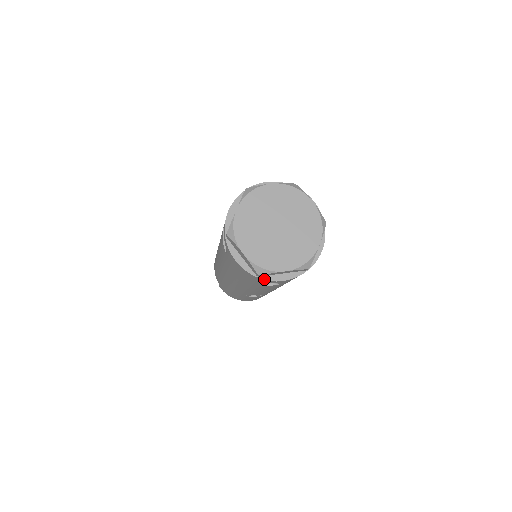
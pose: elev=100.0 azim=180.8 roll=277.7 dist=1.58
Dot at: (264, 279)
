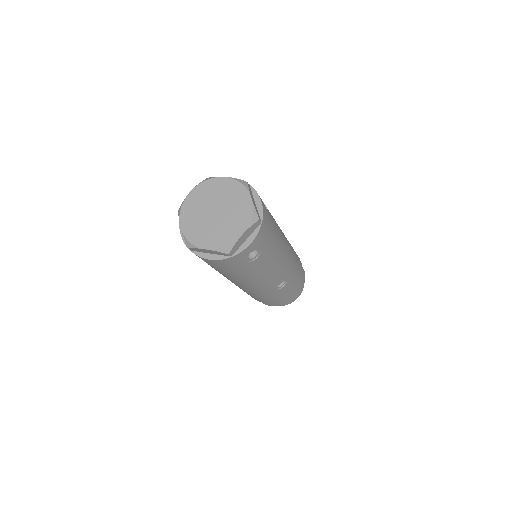
Dot at: (237, 254)
